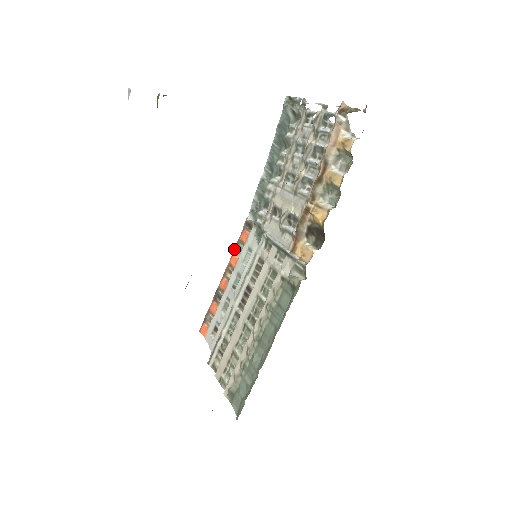
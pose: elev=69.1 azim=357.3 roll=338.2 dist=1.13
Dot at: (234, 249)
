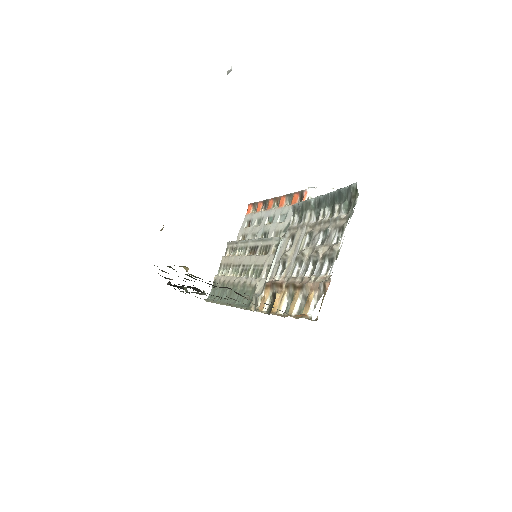
Dot at: (287, 195)
